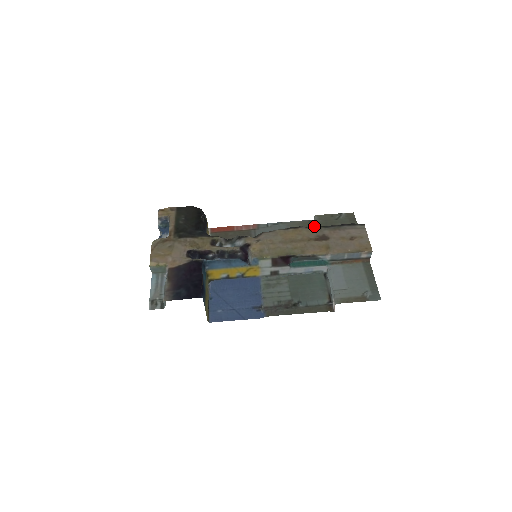
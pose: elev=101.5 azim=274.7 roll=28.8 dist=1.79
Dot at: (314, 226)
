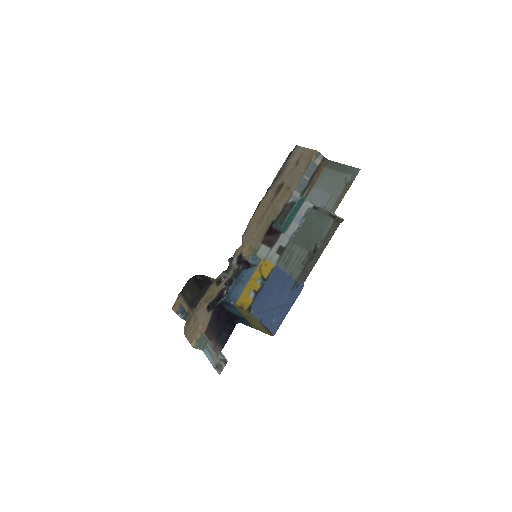
Dot at: (267, 190)
